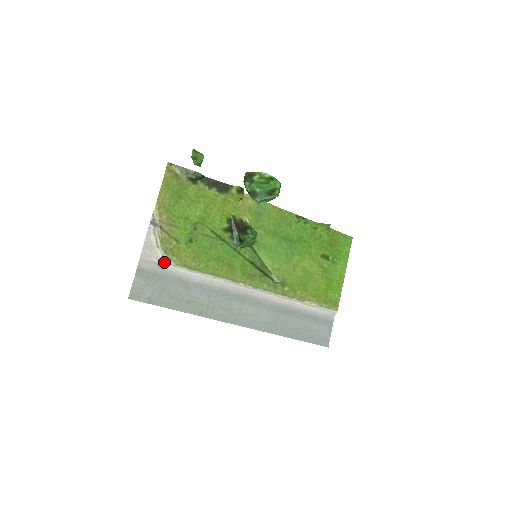
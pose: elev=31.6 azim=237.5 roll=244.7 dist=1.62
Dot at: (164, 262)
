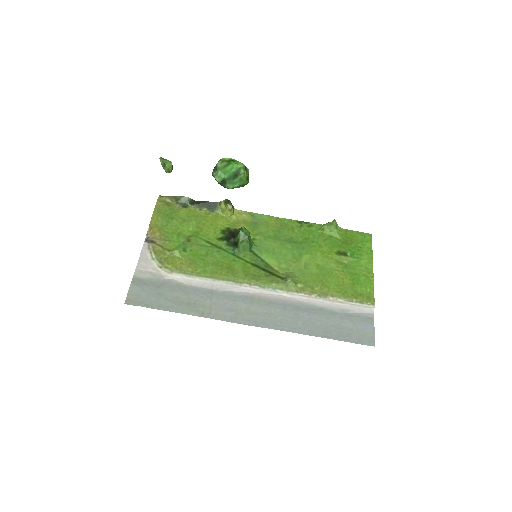
Dot at: (160, 272)
